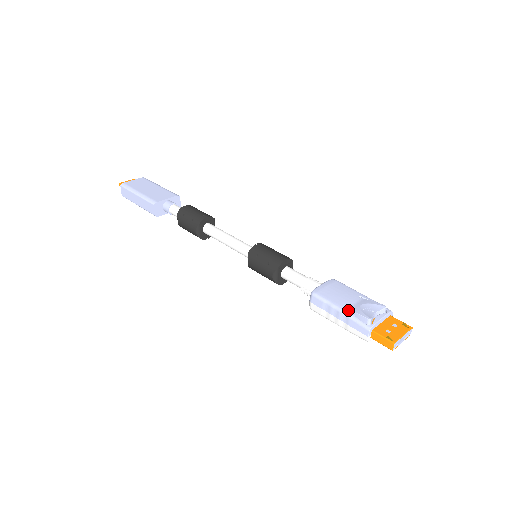
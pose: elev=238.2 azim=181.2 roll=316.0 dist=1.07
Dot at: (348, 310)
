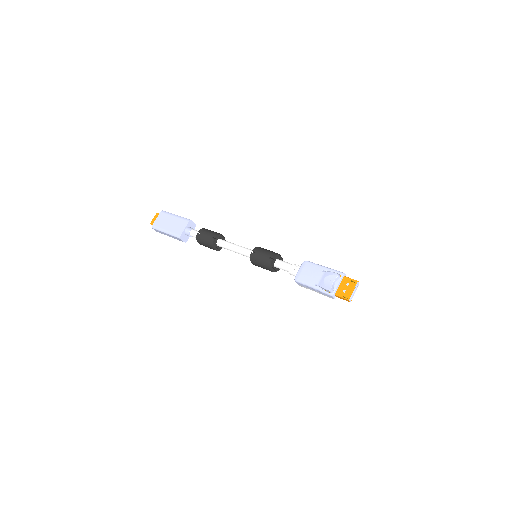
Dot at: (318, 286)
